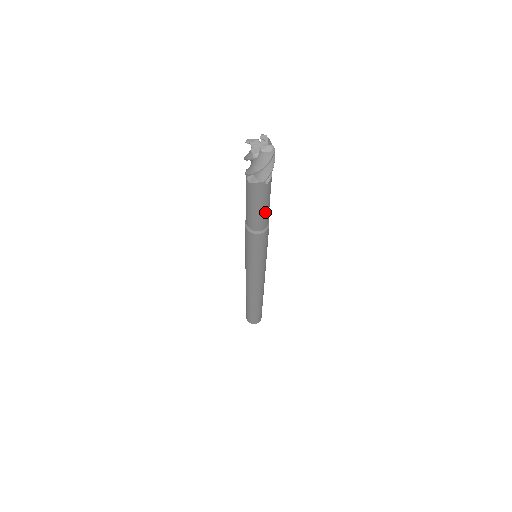
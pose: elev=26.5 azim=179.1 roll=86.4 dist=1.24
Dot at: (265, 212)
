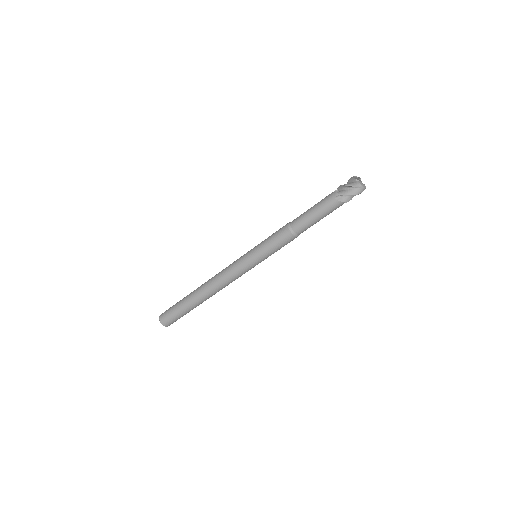
Dot at: occluded
